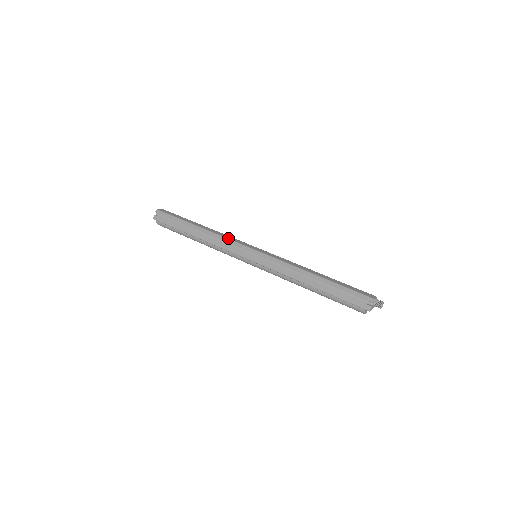
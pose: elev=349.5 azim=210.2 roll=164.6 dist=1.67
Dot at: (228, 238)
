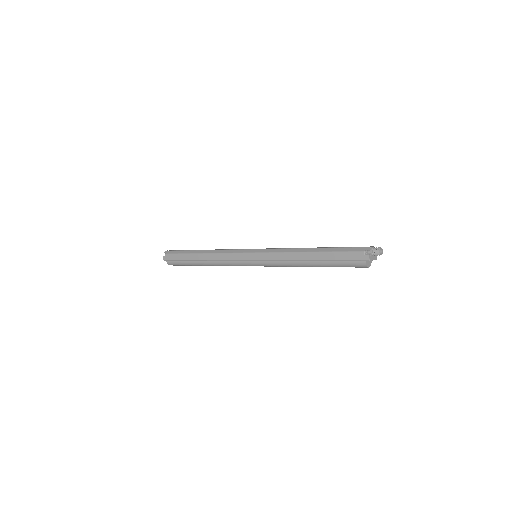
Dot at: (228, 249)
